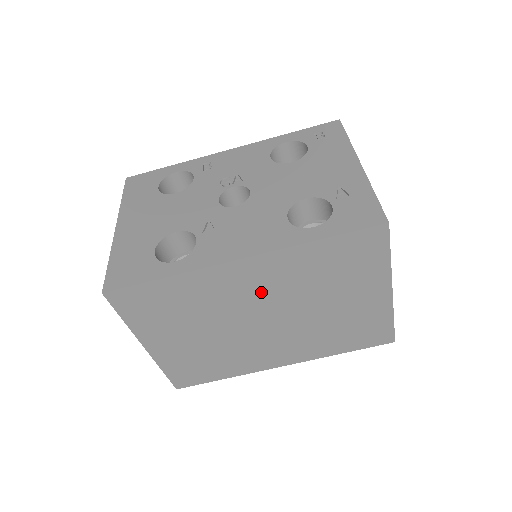
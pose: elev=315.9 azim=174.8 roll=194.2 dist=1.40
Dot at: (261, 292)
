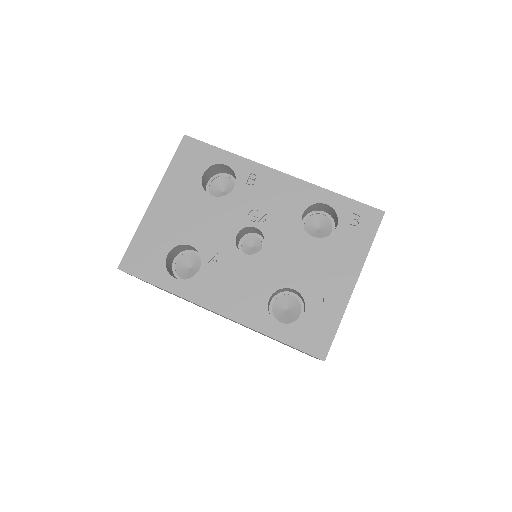
Dot at: occluded
